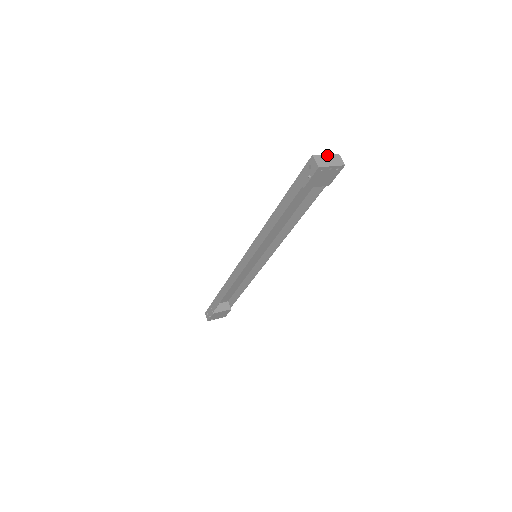
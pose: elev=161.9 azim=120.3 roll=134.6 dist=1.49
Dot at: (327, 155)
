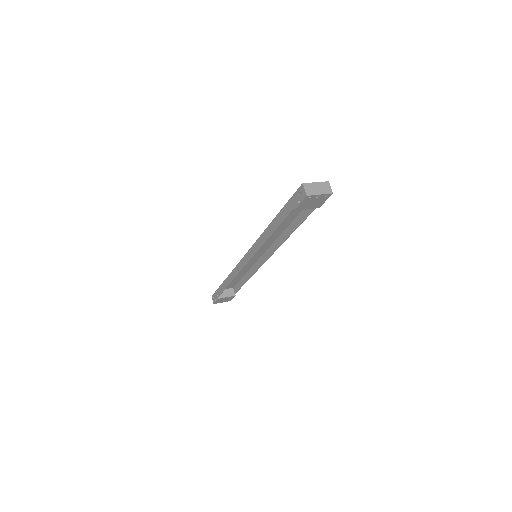
Dot at: (317, 183)
